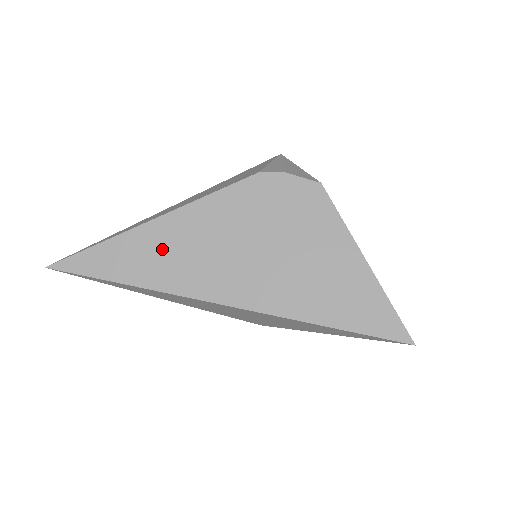
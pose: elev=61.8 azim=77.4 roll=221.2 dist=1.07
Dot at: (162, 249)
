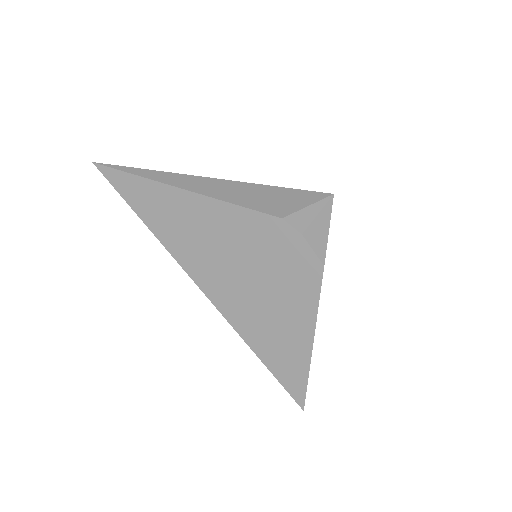
Dot at: (177, 215)
